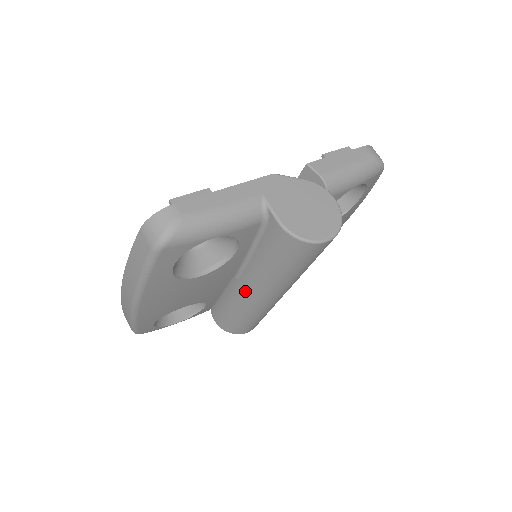
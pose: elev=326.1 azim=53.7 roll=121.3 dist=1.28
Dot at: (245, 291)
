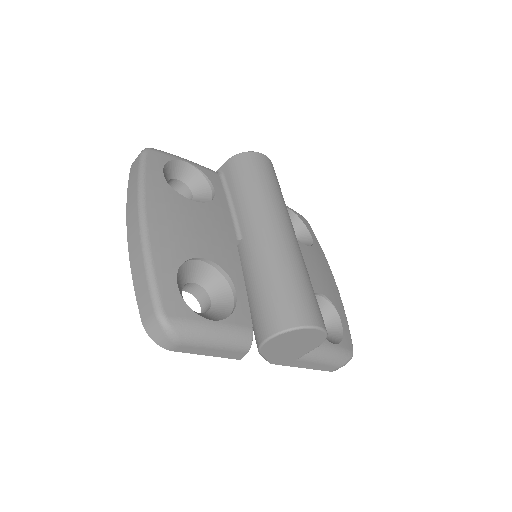
Dot at: (253, 236)
